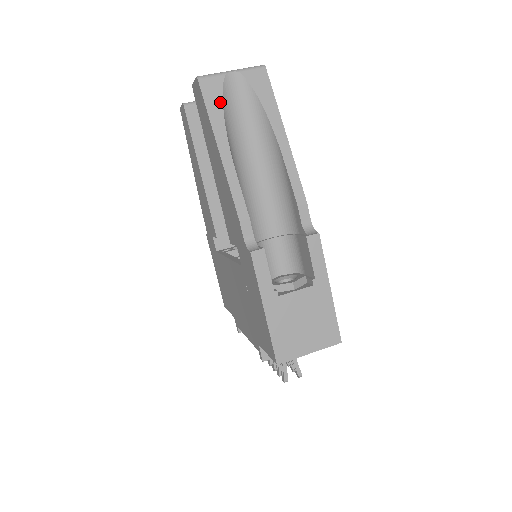
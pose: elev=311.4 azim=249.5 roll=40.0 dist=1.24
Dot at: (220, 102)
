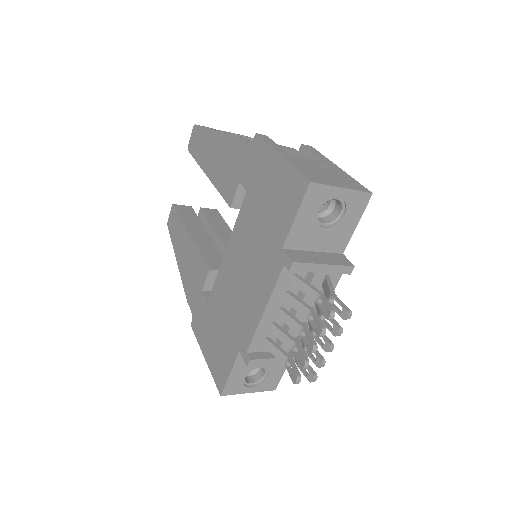
Dot at: occluded
